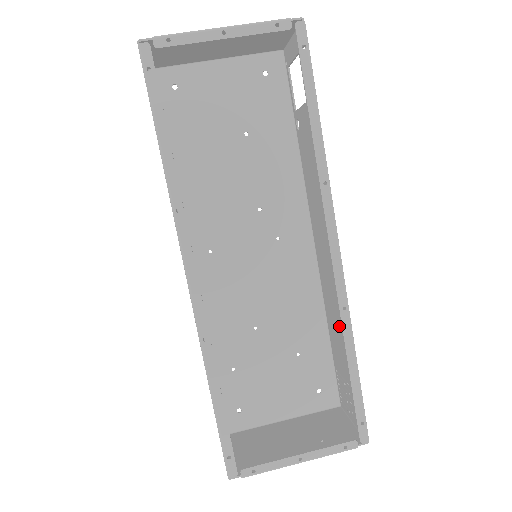
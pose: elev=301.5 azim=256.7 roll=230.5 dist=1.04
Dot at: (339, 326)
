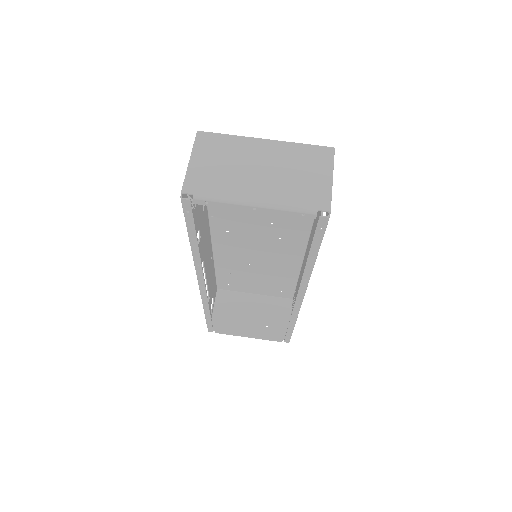
Dot at: occluded
